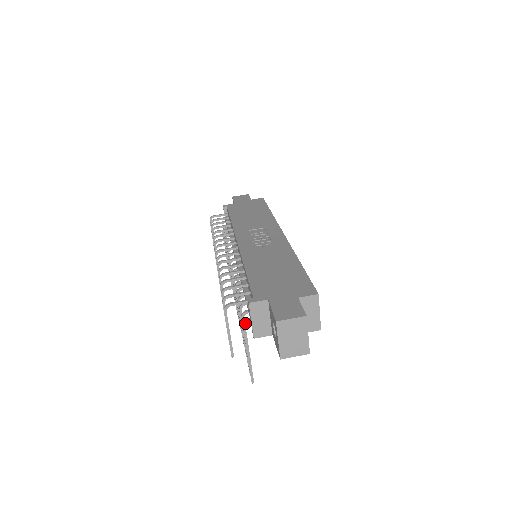
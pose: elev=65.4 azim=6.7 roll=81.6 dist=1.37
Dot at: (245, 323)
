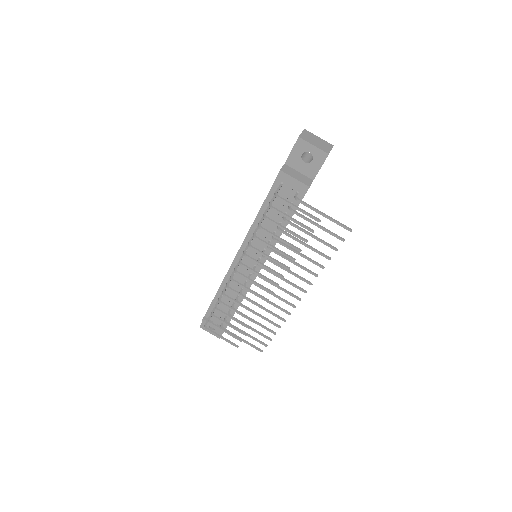
Dot at: (296, 197)
